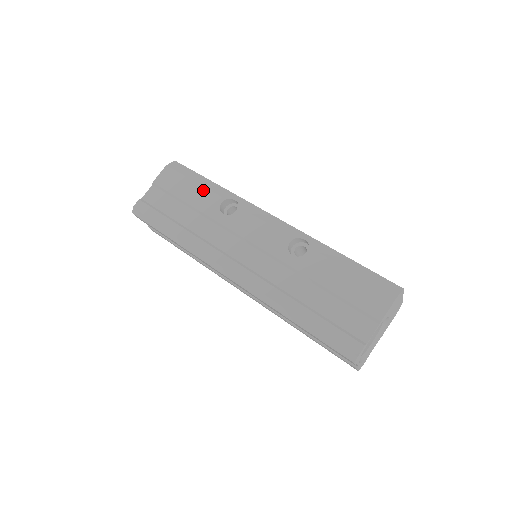
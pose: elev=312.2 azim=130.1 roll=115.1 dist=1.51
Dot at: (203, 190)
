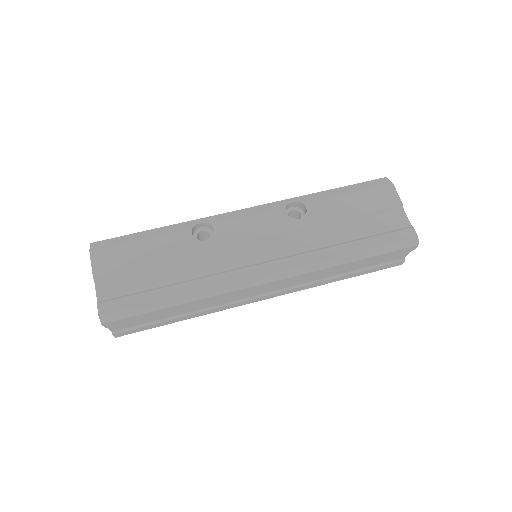
Dot at: (160, 239)
